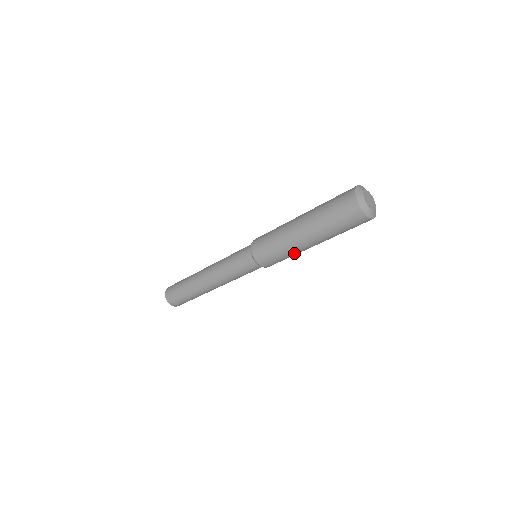
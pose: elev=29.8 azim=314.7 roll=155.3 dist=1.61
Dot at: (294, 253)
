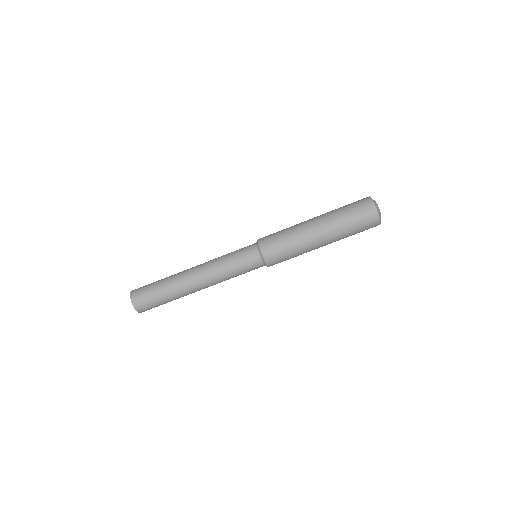
Dot at: (303, 251)
